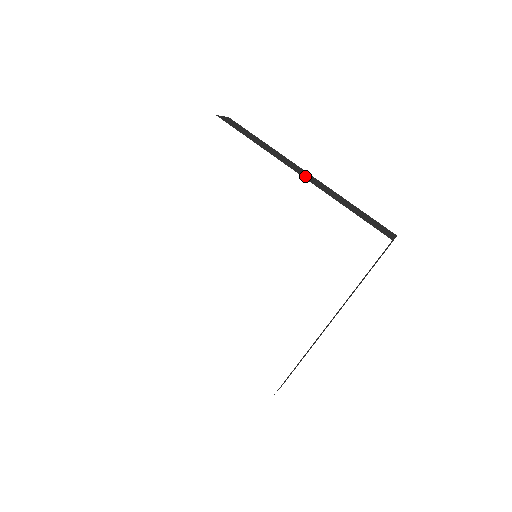
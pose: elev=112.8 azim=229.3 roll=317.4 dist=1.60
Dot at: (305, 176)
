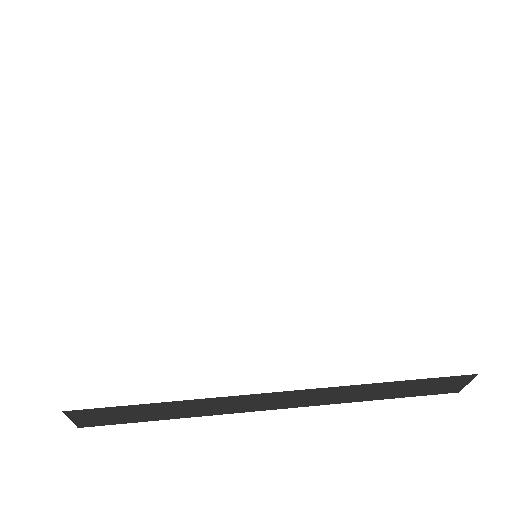
Dot at: occluded
